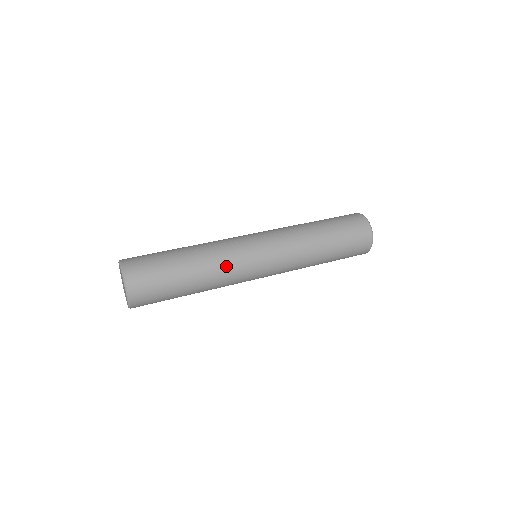
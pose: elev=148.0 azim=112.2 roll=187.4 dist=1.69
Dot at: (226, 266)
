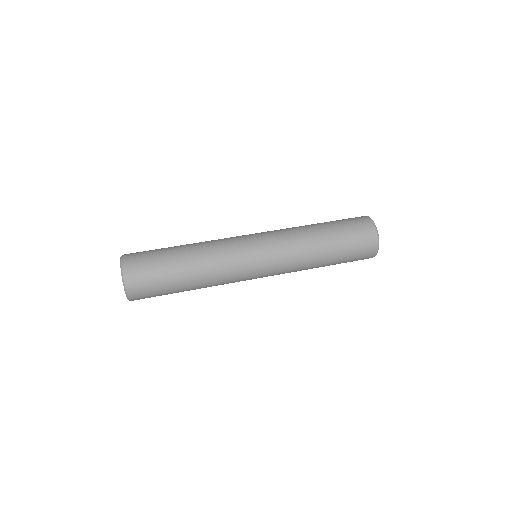
Dot at: (222, 272)
